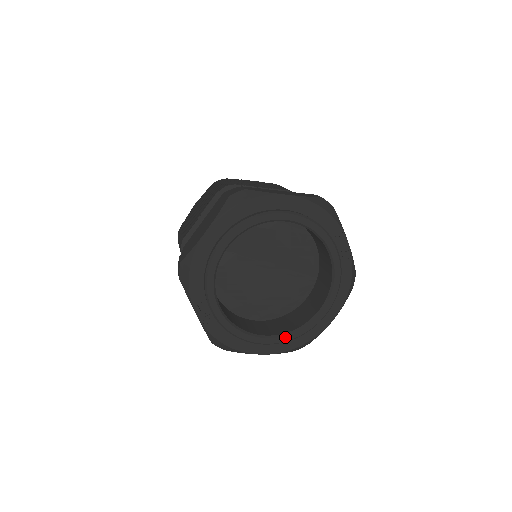
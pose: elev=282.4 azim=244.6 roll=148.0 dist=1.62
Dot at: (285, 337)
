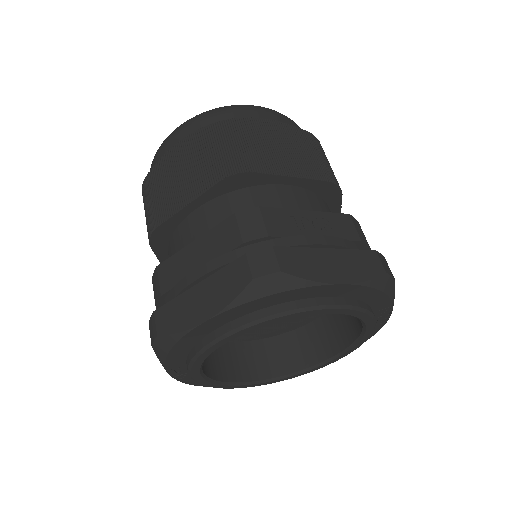
Dot at: (273, 381)
